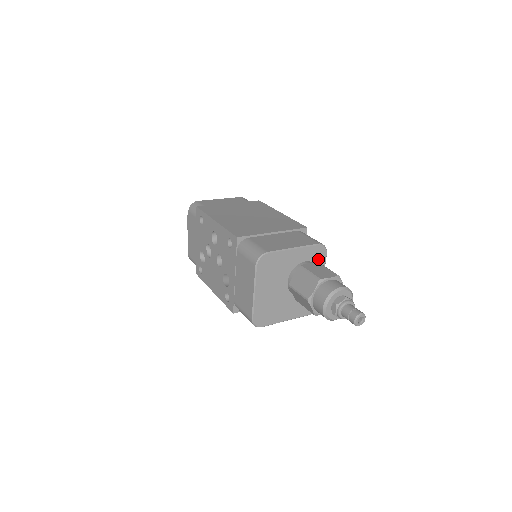
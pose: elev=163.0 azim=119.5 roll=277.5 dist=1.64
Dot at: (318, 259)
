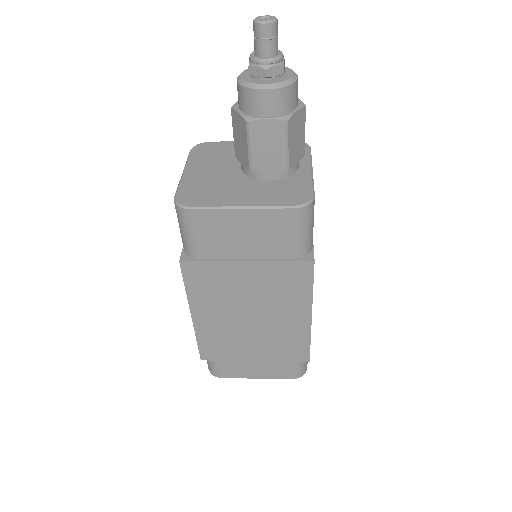
Dot at: occluded
